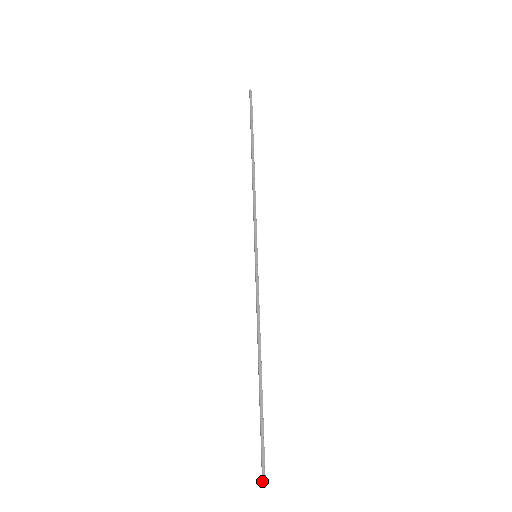
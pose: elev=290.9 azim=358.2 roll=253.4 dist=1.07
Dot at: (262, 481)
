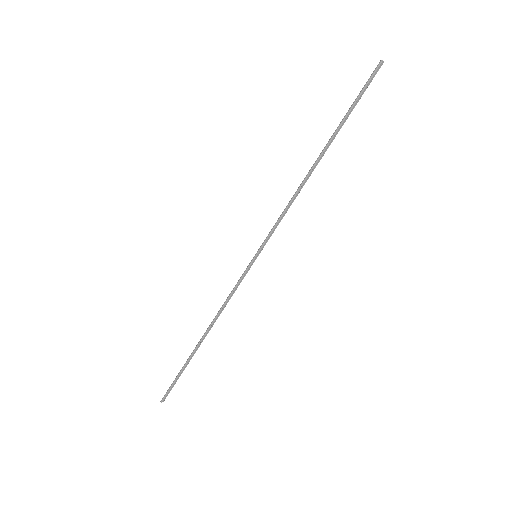
Dot at: (162, 398)
